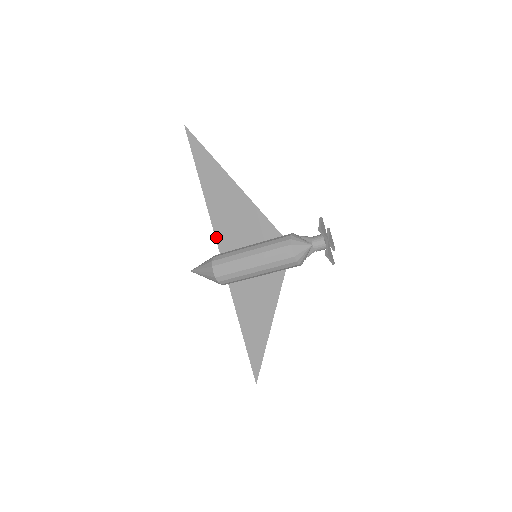
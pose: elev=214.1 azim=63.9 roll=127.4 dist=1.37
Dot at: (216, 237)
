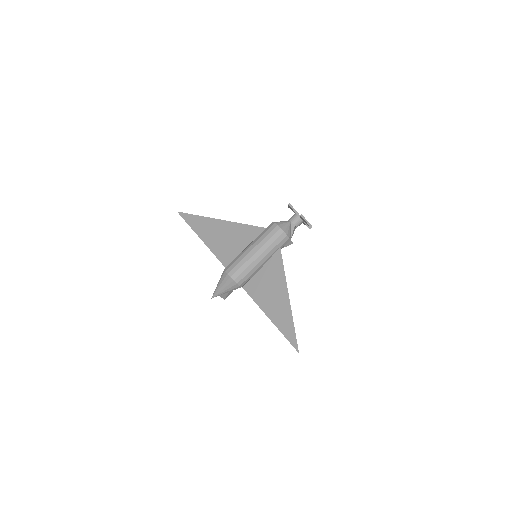
Dot at: (222, 263)
